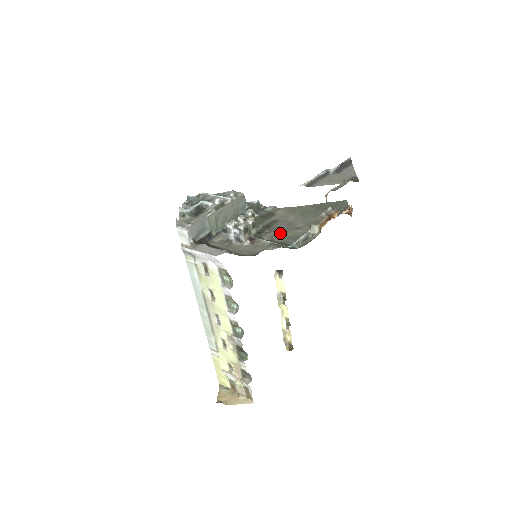
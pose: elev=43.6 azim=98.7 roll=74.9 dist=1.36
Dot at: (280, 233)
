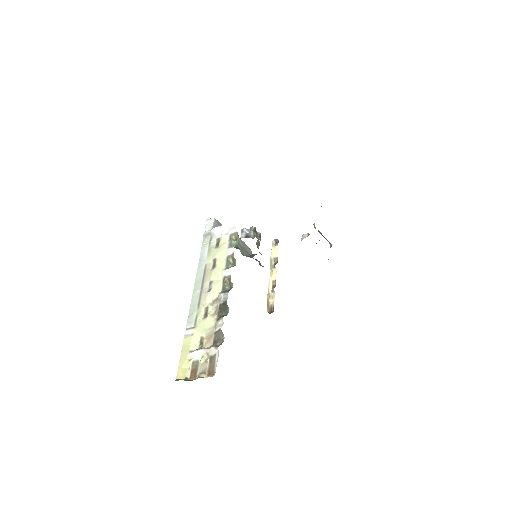
Dot at: occluded
